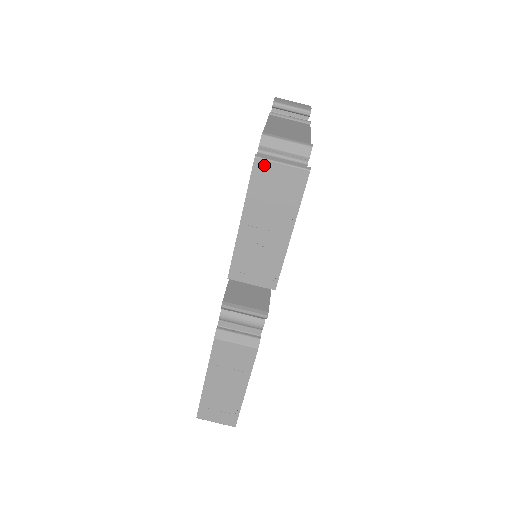
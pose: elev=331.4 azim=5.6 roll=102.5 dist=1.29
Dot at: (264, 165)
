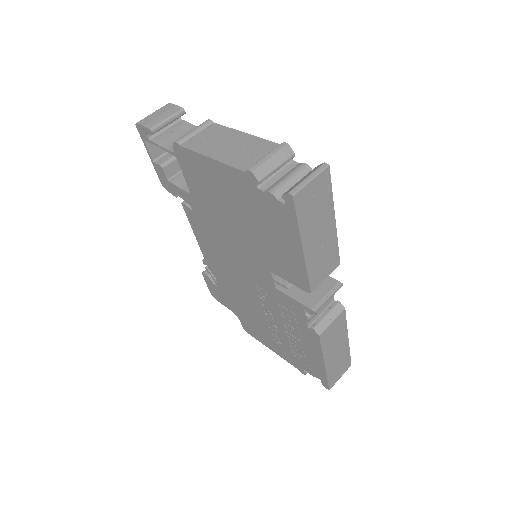
Dot at: (301, 195)
